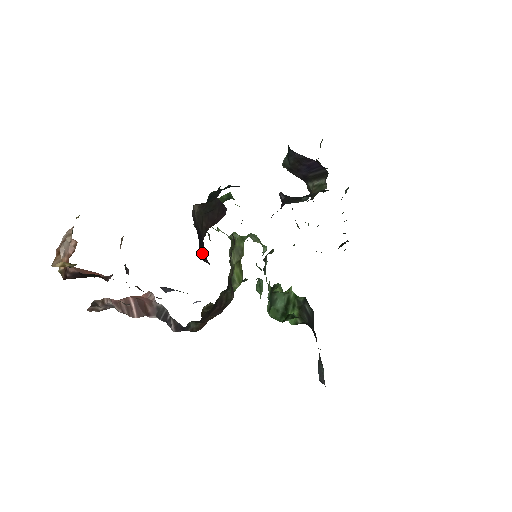
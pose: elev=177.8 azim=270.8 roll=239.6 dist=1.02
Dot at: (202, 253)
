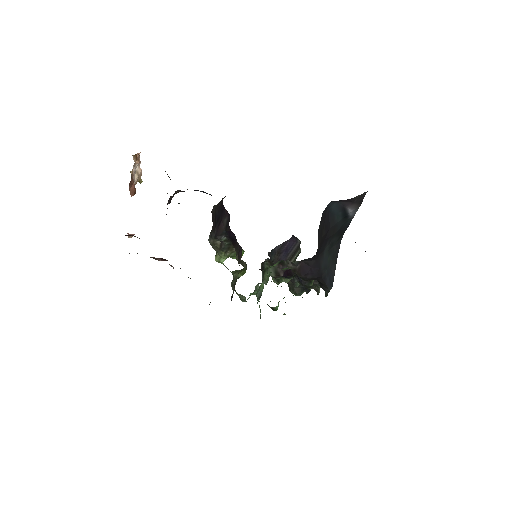
Dot at: (219, 223)
